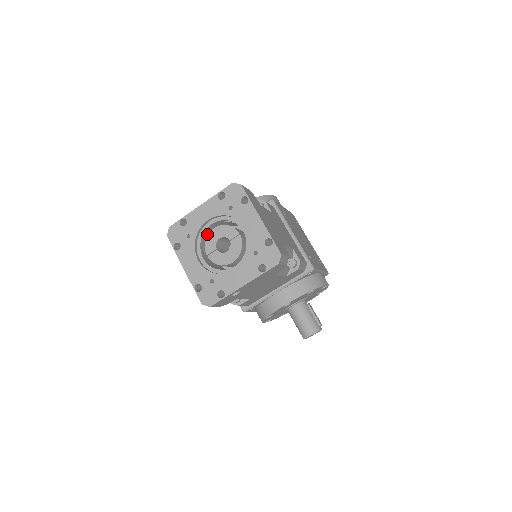
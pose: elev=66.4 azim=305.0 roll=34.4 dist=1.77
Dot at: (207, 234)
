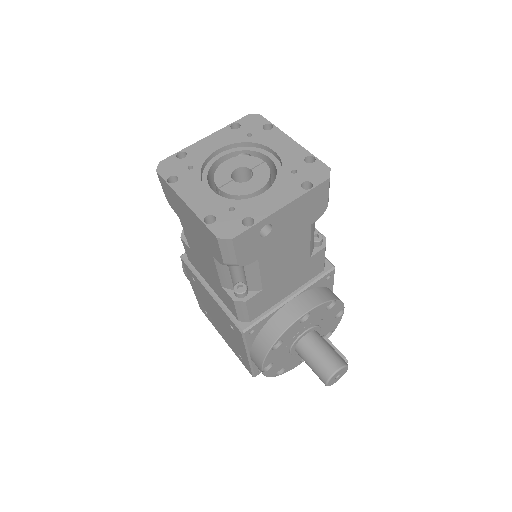
Dot at: (213, 174)
